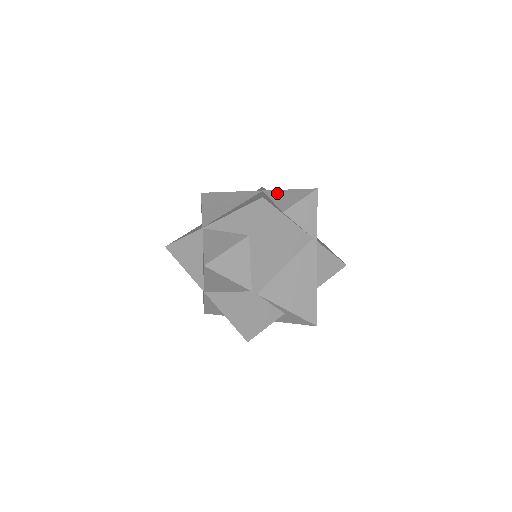
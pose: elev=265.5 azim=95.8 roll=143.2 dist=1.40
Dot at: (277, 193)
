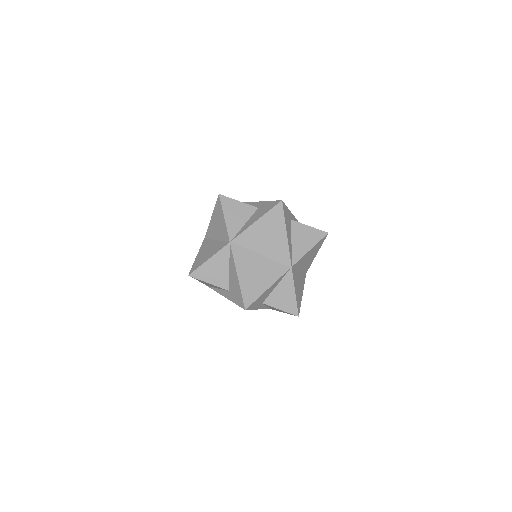
Dot at: (288, 284)
